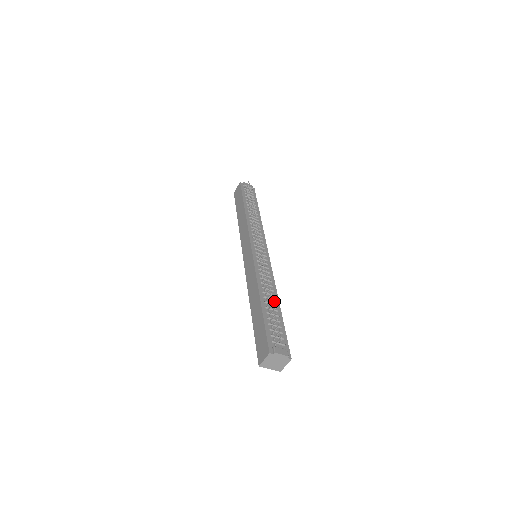
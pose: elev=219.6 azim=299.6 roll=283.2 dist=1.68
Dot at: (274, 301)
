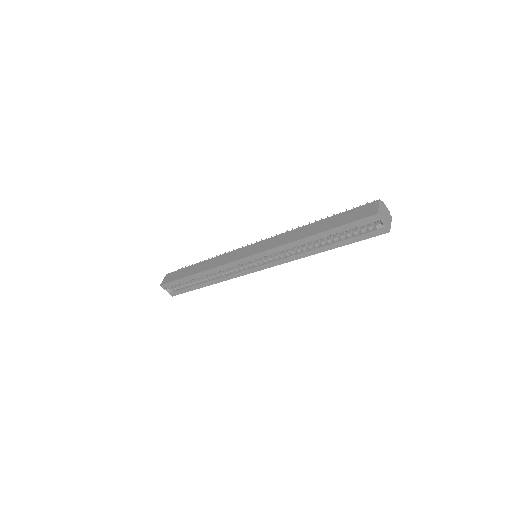
Dot at: occluded
